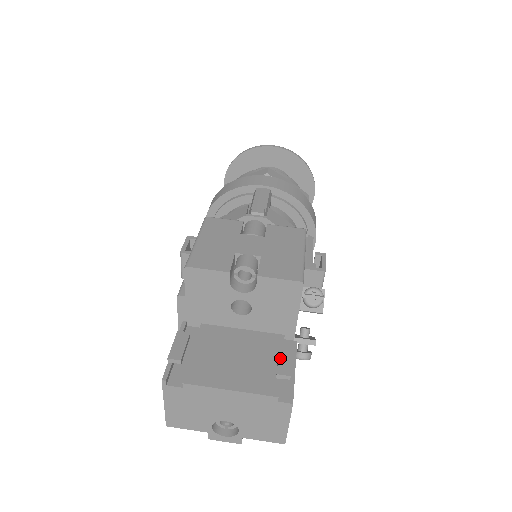
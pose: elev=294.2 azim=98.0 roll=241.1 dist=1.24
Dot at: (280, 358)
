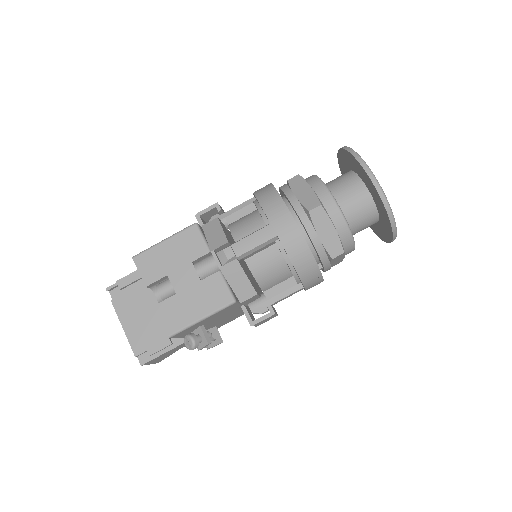
Dot at: (157, 342)
